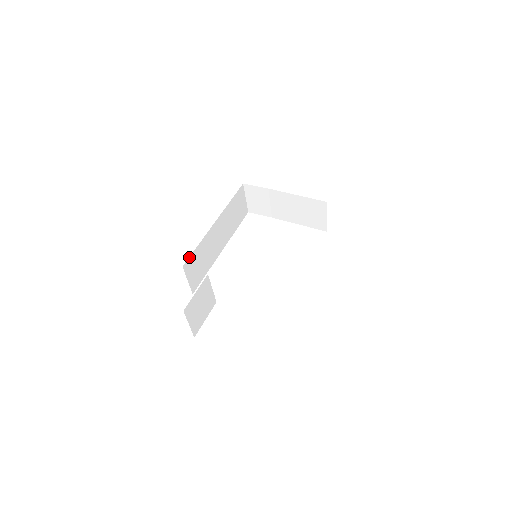
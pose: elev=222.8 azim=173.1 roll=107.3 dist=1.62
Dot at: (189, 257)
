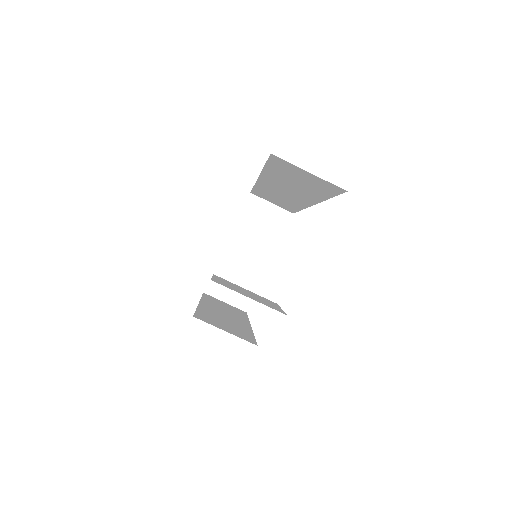
Dot at: (194, 314)
